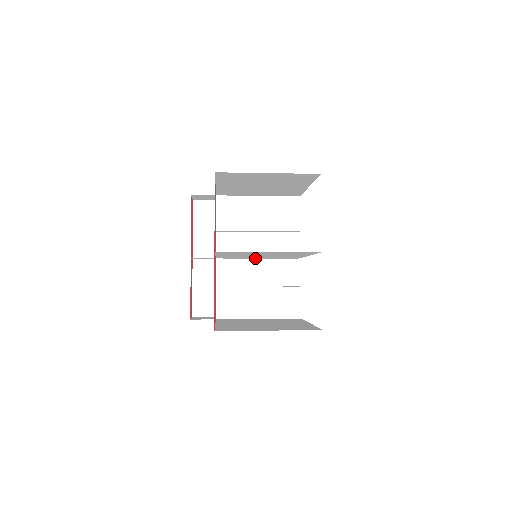
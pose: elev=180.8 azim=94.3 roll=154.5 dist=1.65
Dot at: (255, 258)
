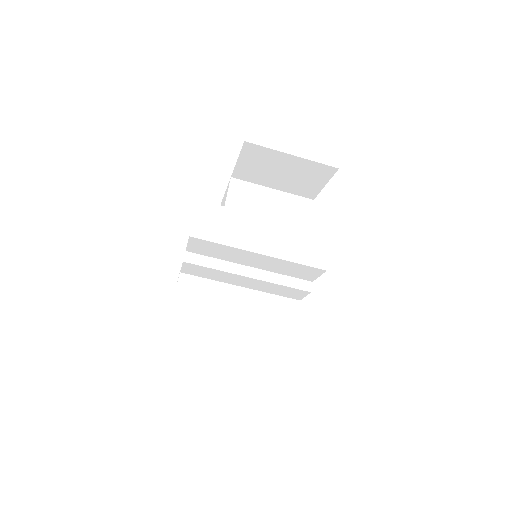
Dot at: (252, 289)
